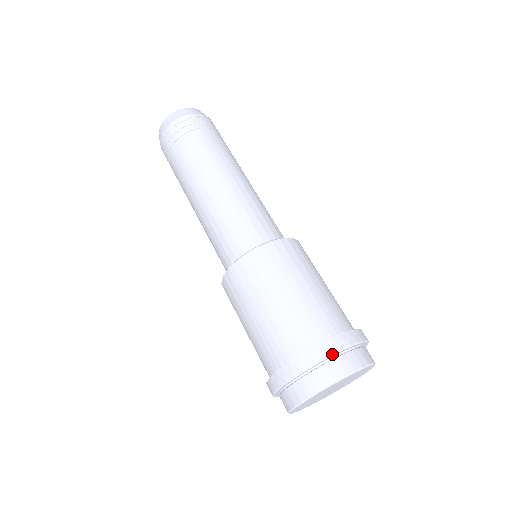
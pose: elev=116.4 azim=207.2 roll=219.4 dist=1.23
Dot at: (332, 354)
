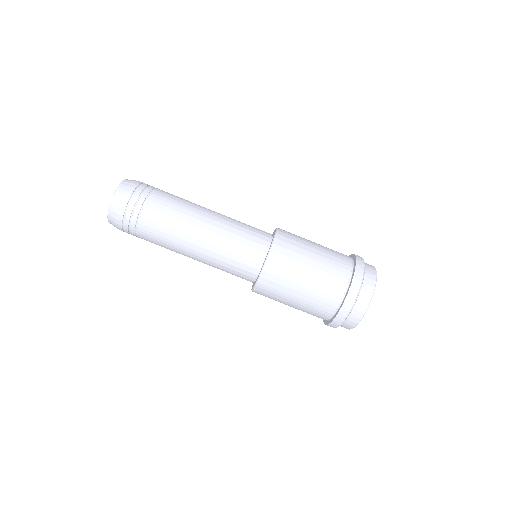
Dot at: (359, 291)
